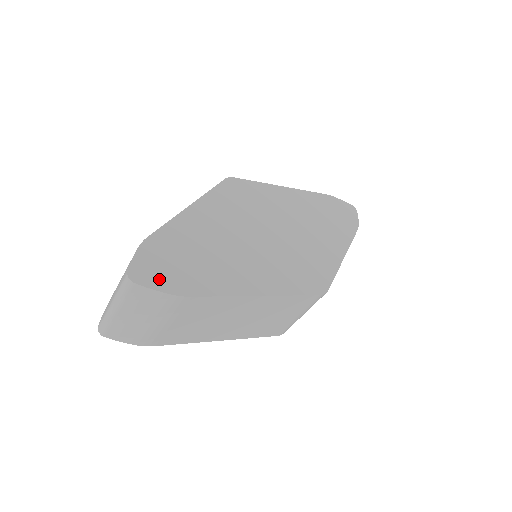
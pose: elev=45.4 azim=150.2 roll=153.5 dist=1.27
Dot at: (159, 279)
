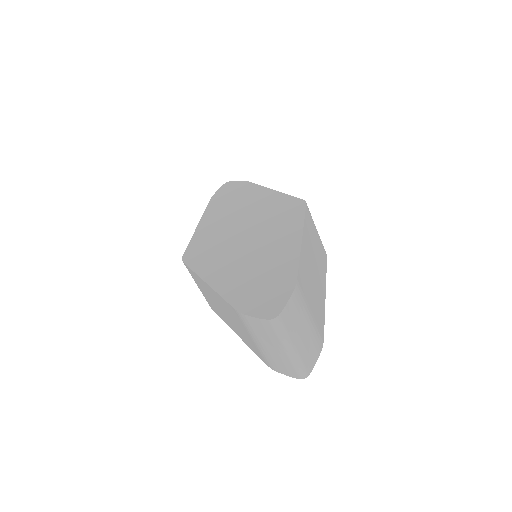
Dot at: (277, 300)
